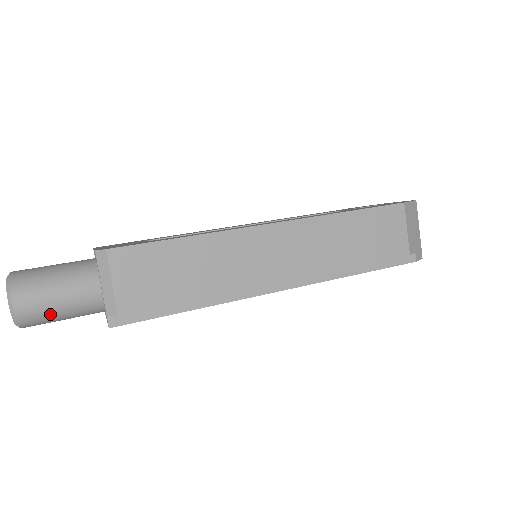
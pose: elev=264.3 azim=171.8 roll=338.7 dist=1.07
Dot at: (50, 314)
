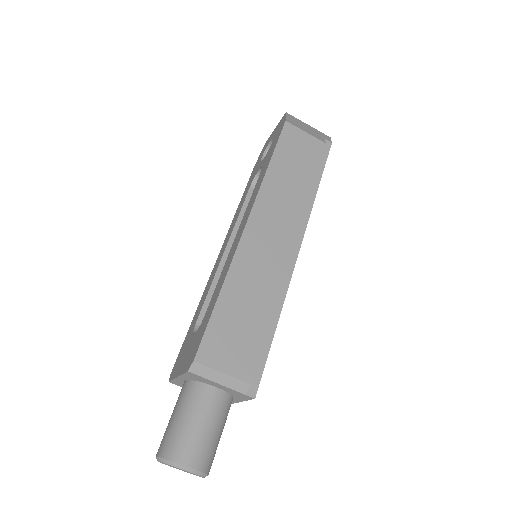
Dot at: (213, 442)
